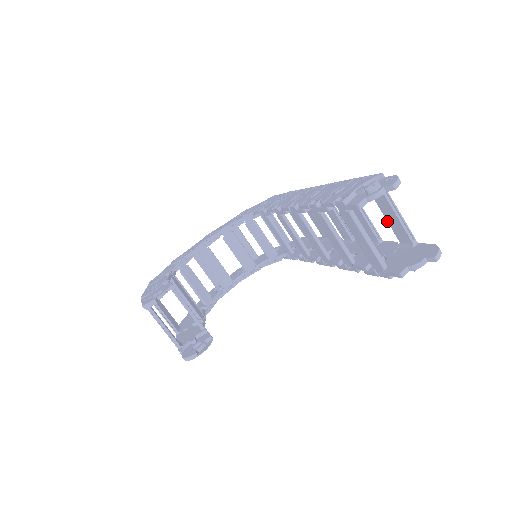
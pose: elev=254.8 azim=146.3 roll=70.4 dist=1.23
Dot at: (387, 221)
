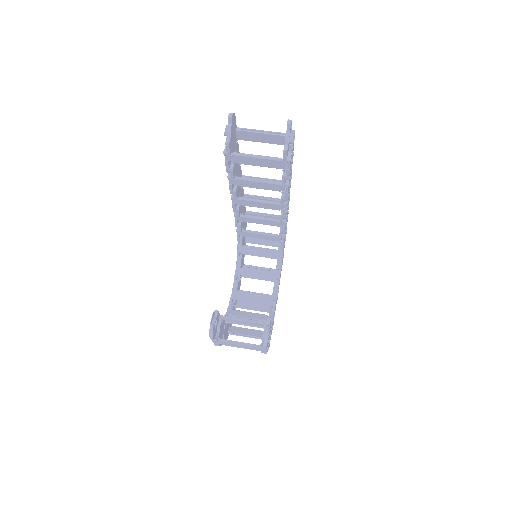
Dot at: occluded
